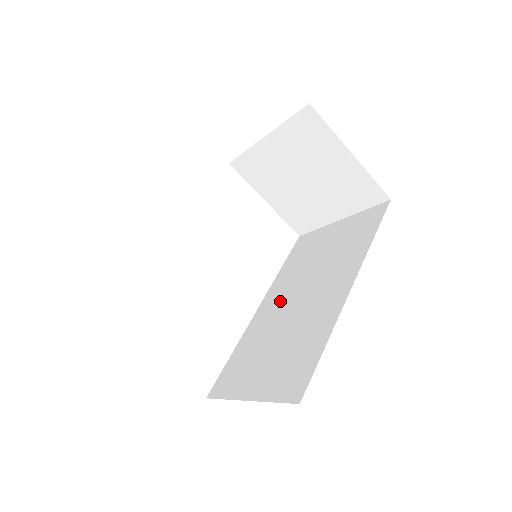
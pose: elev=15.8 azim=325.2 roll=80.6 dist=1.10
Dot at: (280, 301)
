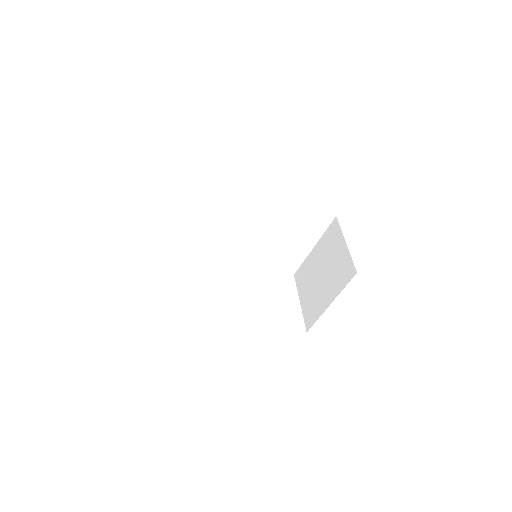
Dot at: occluded
